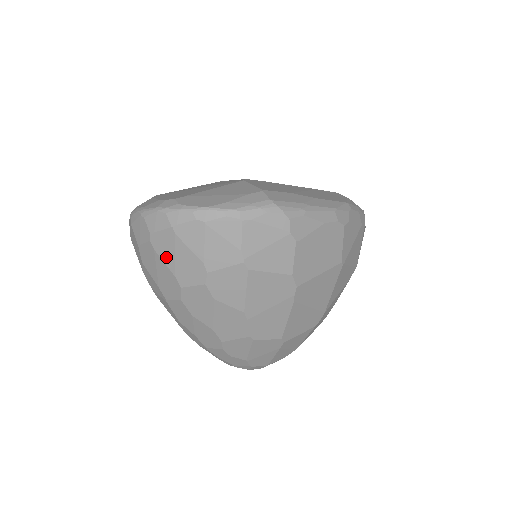
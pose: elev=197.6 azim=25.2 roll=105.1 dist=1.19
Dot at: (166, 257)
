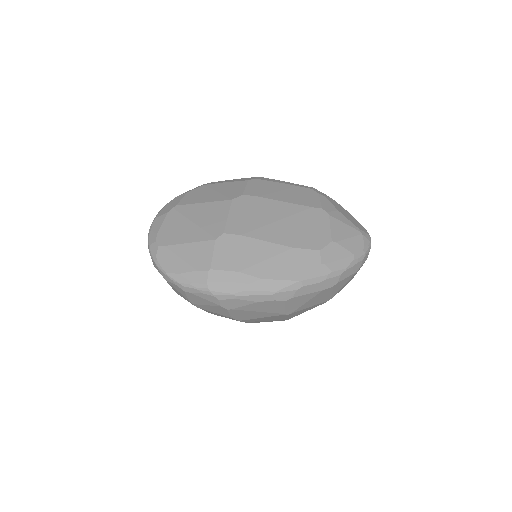
Dot at: occluded
